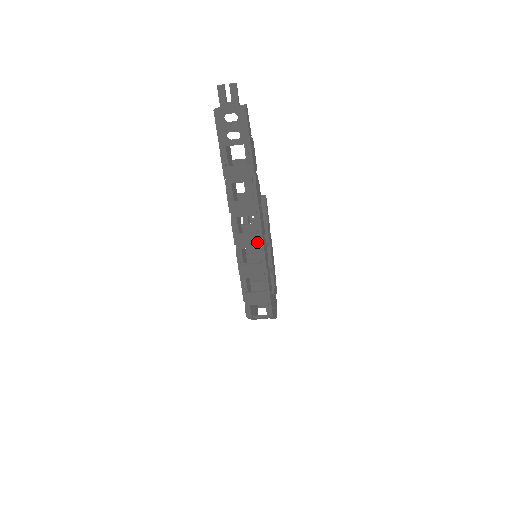
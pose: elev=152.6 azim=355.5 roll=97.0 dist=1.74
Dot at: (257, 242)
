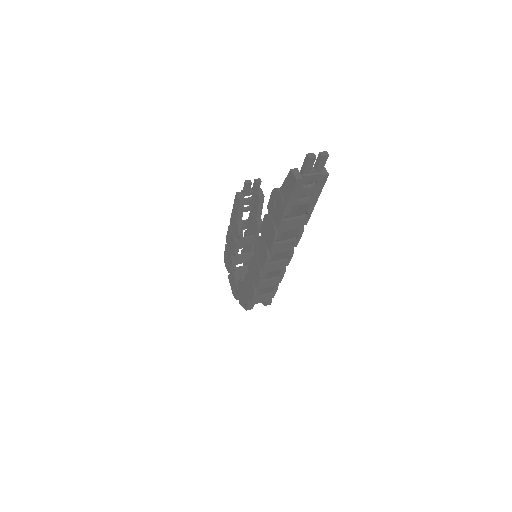
Dot at: (283, 266)
